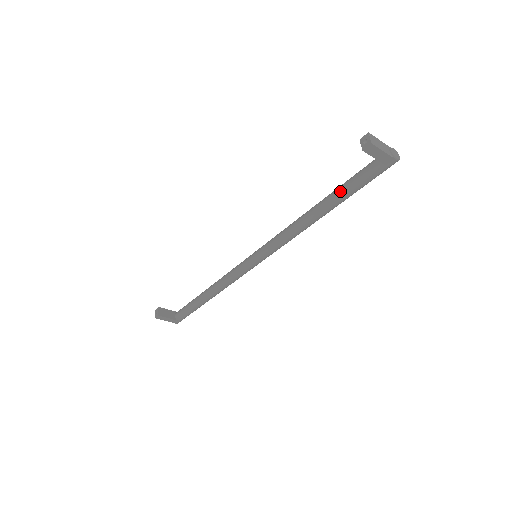
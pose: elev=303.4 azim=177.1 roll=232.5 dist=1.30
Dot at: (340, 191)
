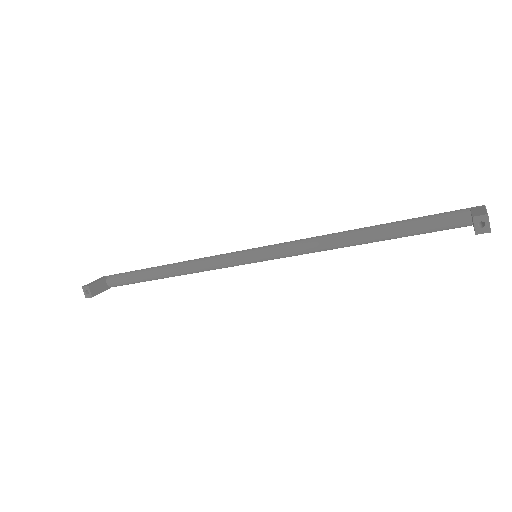
Dot at: (405, 233)
